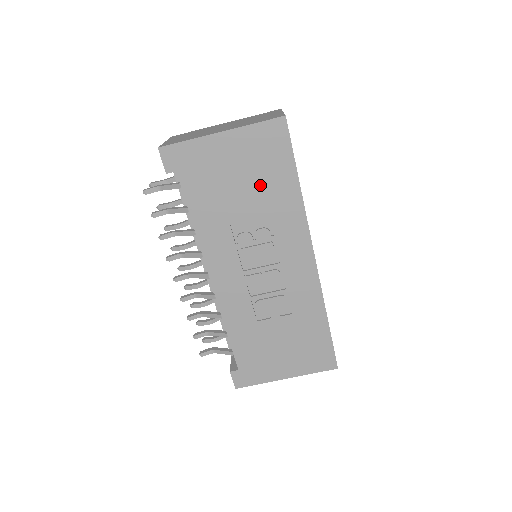
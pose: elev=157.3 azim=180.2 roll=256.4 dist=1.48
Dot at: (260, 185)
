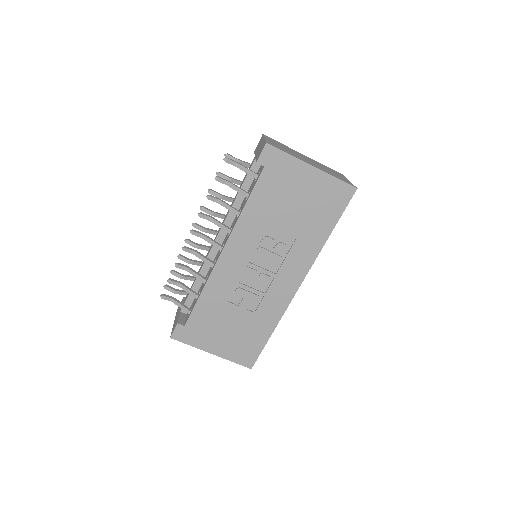
Dot at: (307, 217)
